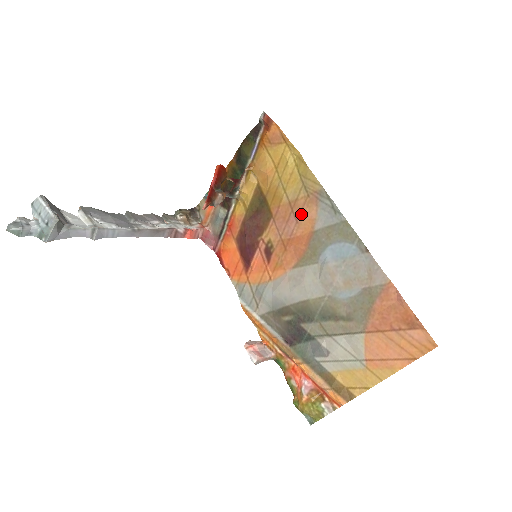
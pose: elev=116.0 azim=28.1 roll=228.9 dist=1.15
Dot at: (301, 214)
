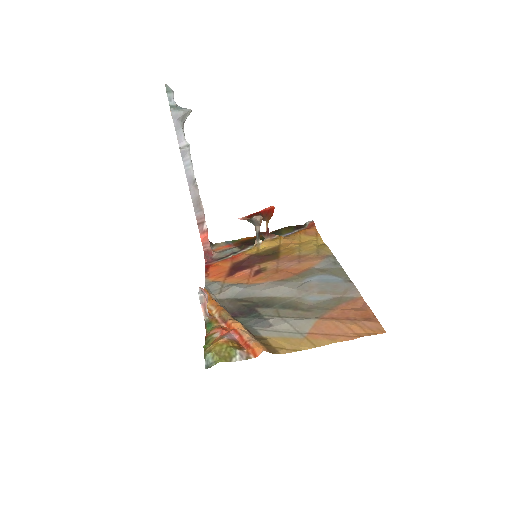
Dot at: (306, 260)
